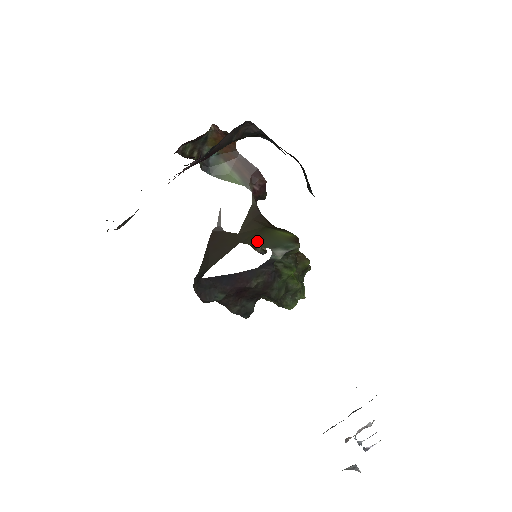
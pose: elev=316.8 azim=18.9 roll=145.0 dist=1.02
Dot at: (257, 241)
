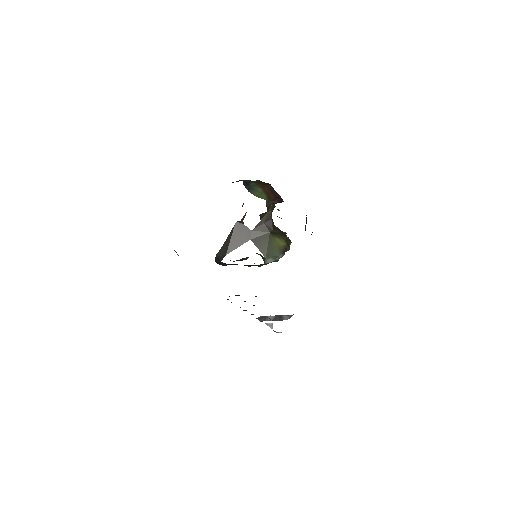
Dot at: (260, 245)
